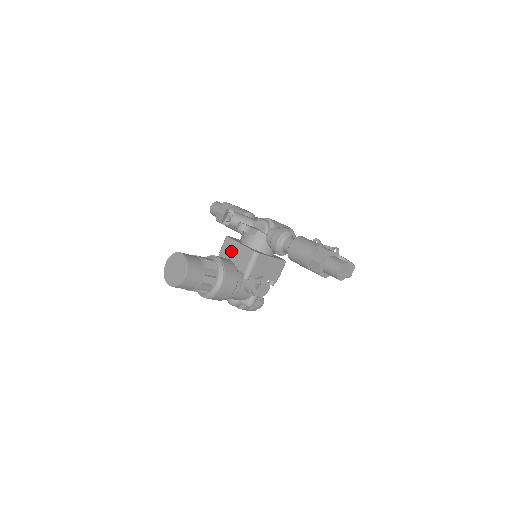
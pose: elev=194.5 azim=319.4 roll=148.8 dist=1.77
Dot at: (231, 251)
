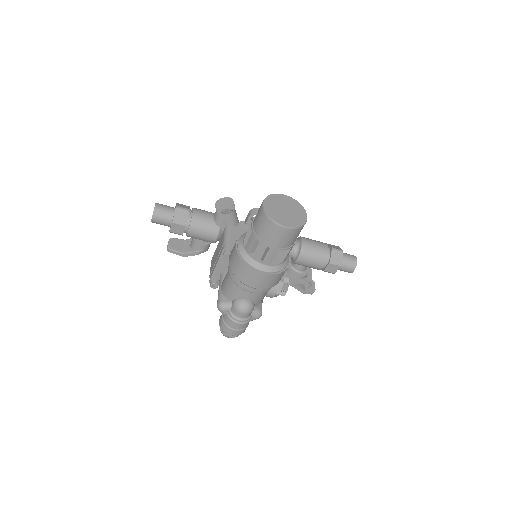
Dot at: occluded
